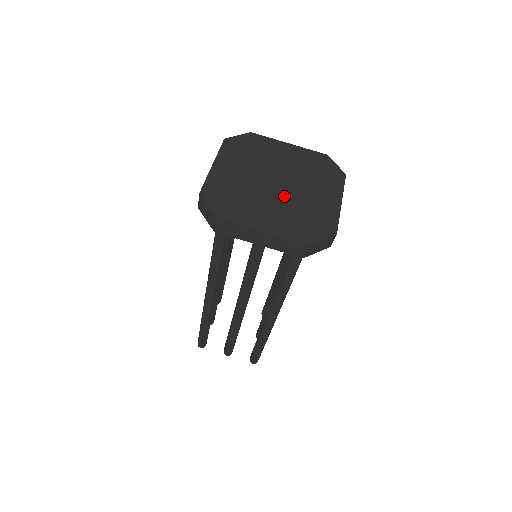
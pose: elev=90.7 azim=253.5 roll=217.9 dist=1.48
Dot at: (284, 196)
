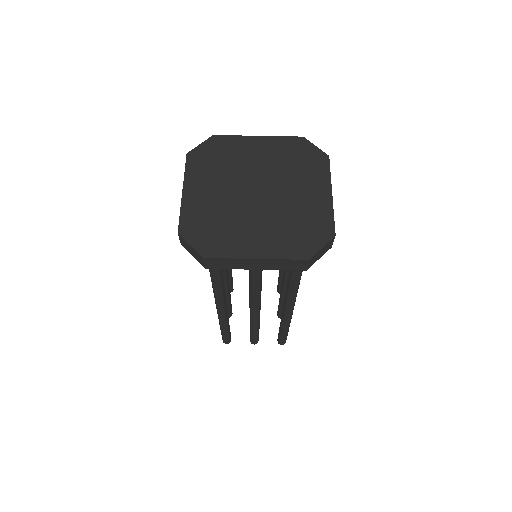
Dot at: (268, 207)
